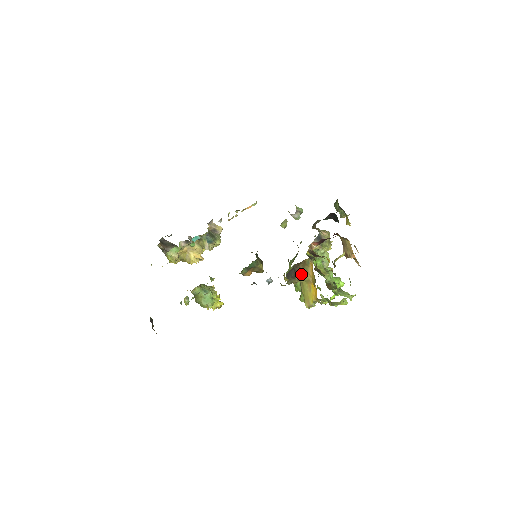
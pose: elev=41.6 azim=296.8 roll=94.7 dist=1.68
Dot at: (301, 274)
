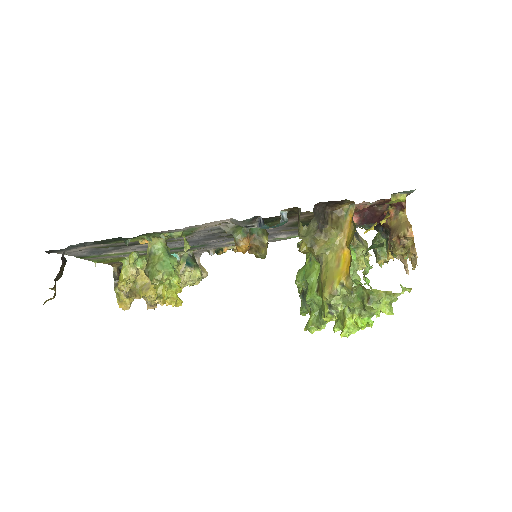
Dot at: (332, 227)
